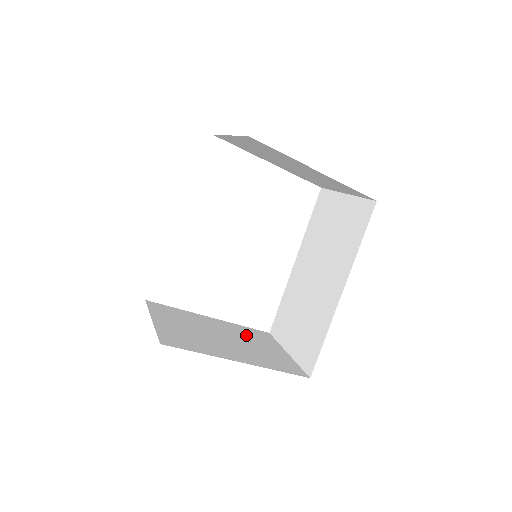
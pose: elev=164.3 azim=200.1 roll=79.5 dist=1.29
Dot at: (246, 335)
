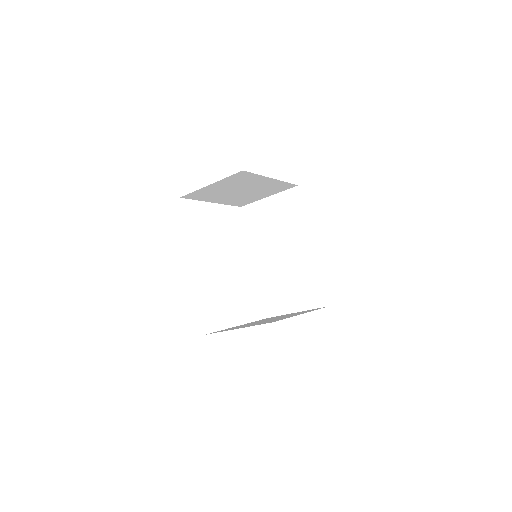
Dot at: occluded
